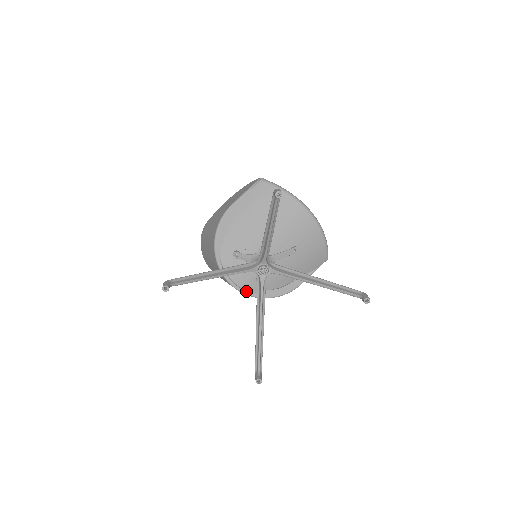
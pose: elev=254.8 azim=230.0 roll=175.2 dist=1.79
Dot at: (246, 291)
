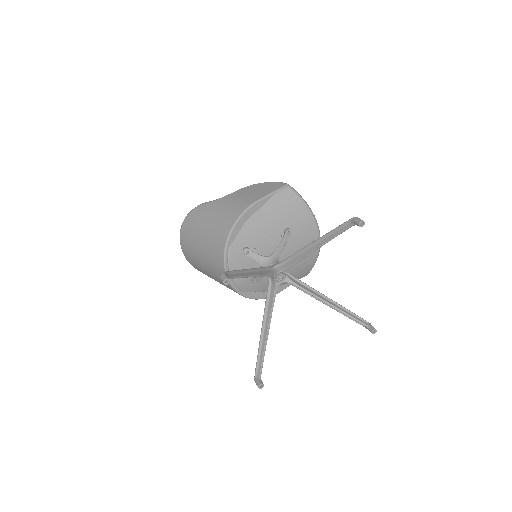
Dot at: (237, 288)
